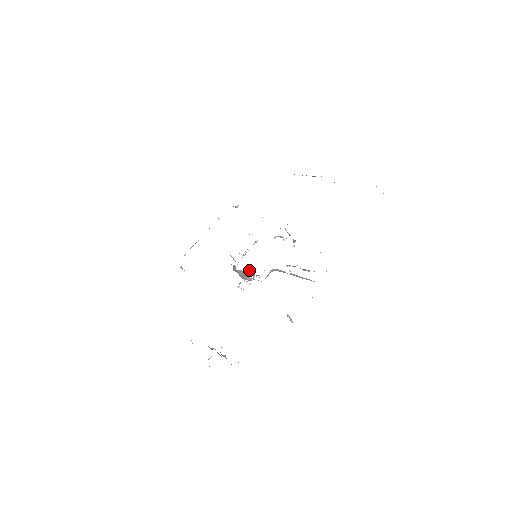
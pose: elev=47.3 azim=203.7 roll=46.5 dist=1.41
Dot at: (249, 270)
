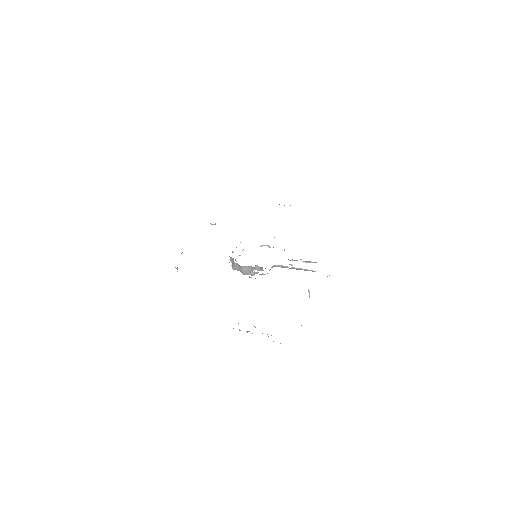
Dot at: (256, 265)
